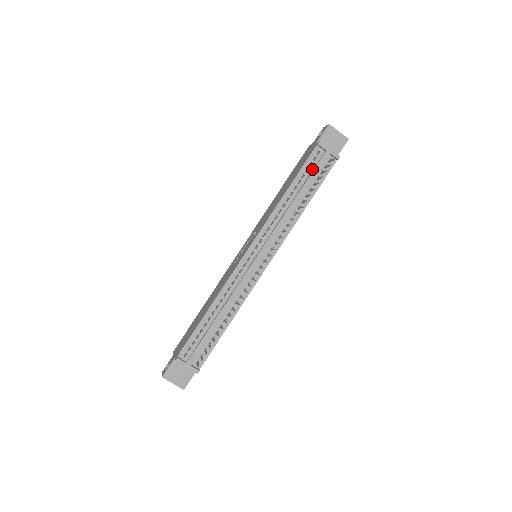
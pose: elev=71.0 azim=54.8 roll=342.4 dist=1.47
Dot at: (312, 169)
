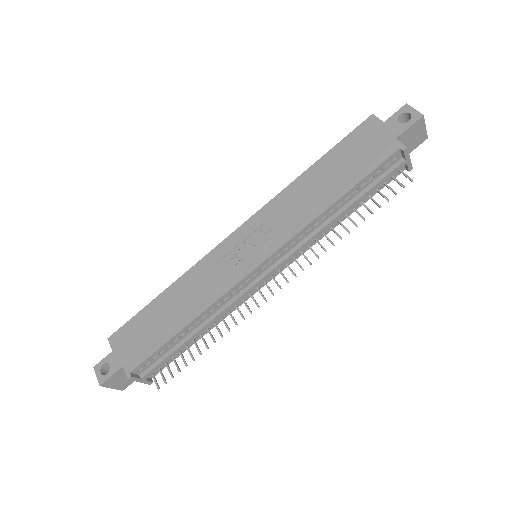
Dot at: (377, 177)
